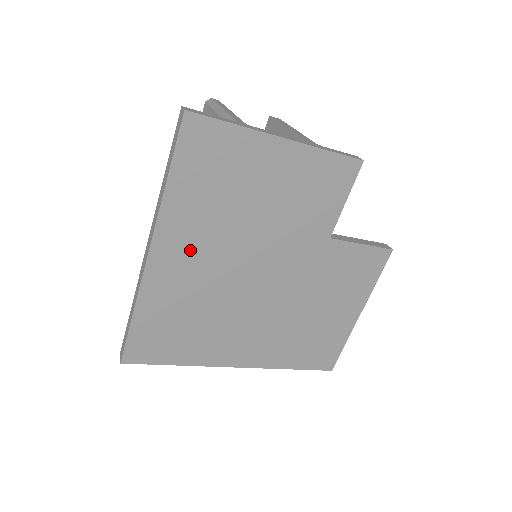
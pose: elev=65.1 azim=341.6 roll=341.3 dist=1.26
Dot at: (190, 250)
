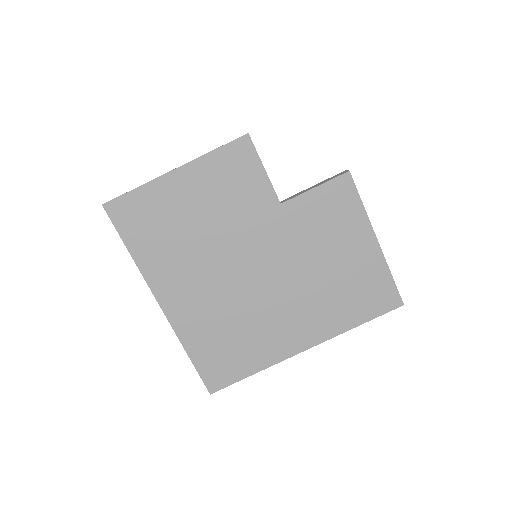
Dot at: (184, 285)
